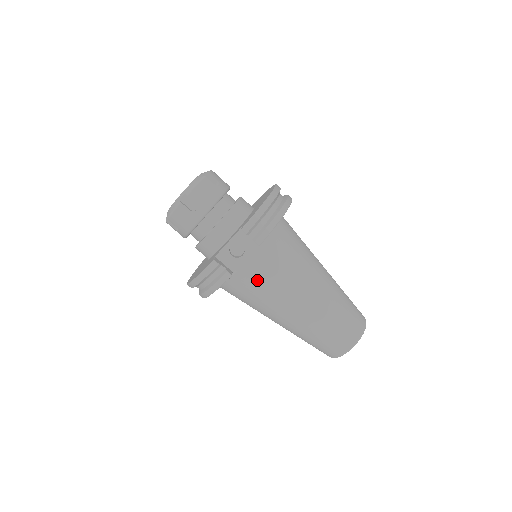
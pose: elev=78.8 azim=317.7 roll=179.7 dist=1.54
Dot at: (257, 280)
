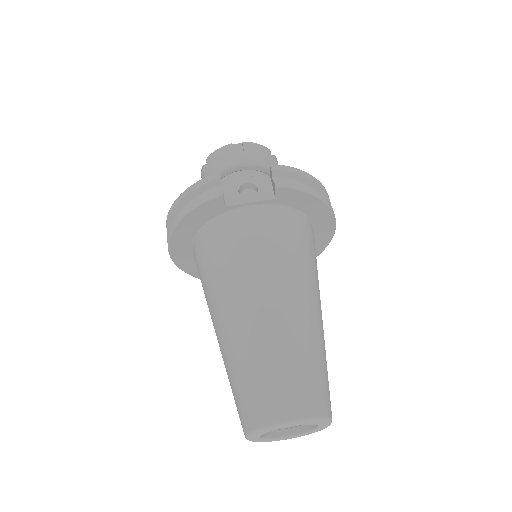
Dot at: (242, 237)
